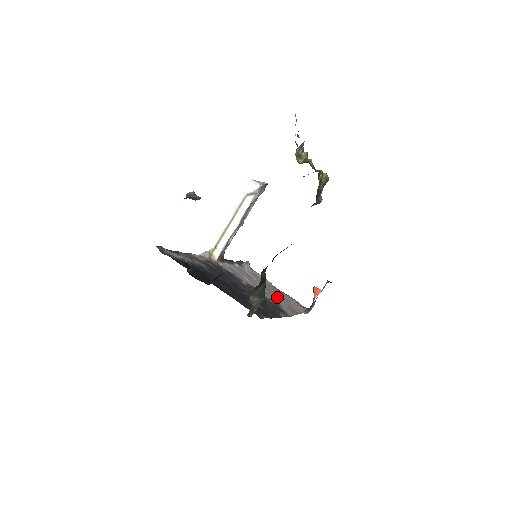
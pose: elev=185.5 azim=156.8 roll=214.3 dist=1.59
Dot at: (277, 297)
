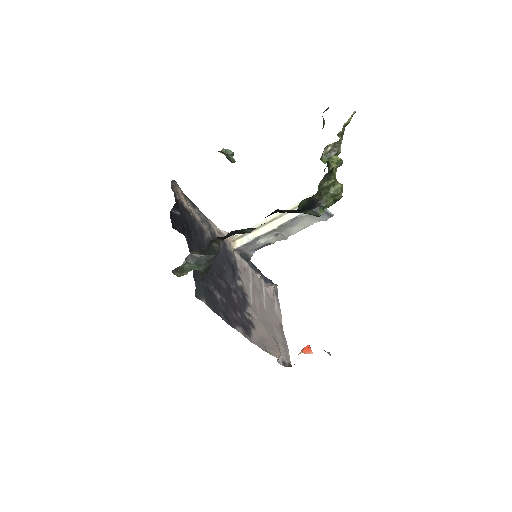
Dot at: (264, 324)
